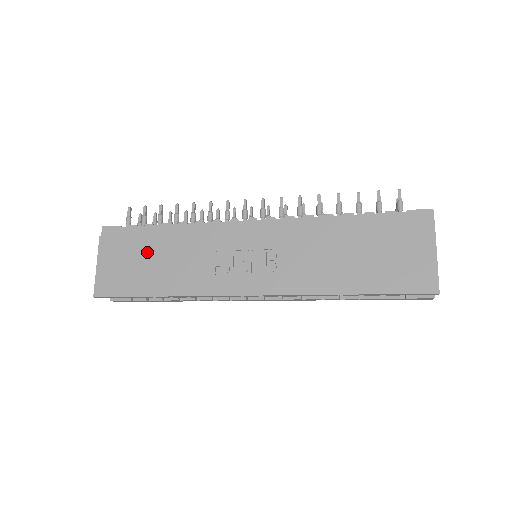
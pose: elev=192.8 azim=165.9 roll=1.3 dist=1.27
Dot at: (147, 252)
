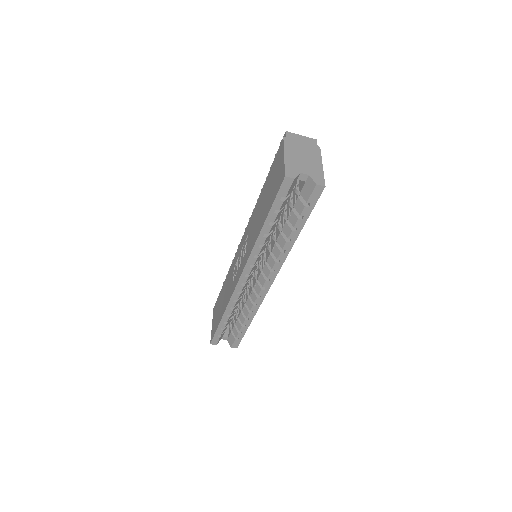
Dot at: (221, 298)
